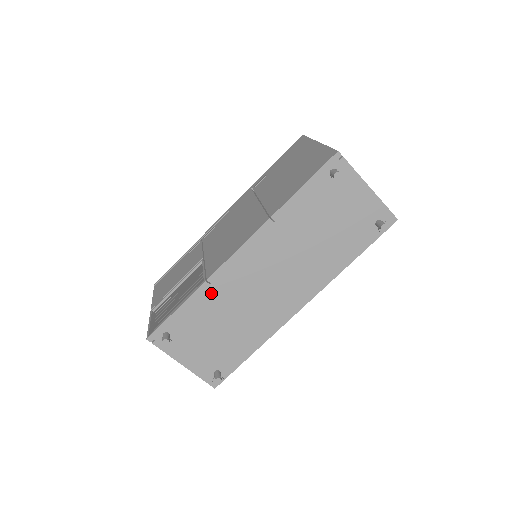
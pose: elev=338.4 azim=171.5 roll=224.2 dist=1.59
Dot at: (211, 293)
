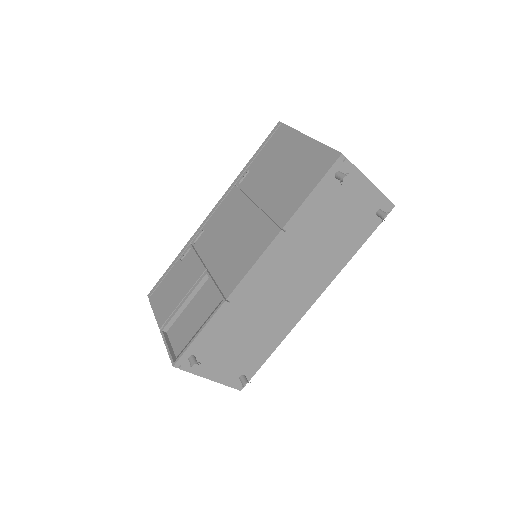
Dot at: (231, 310)
